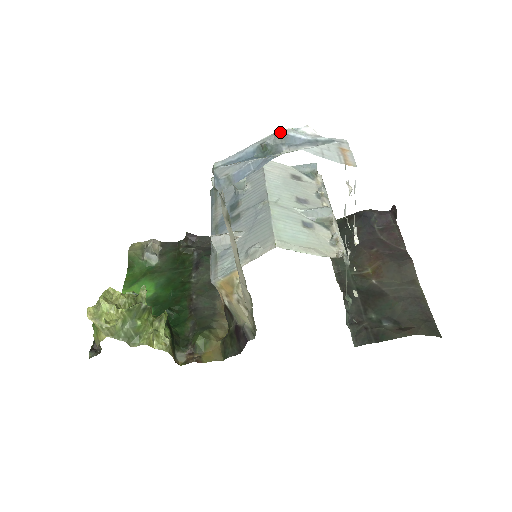
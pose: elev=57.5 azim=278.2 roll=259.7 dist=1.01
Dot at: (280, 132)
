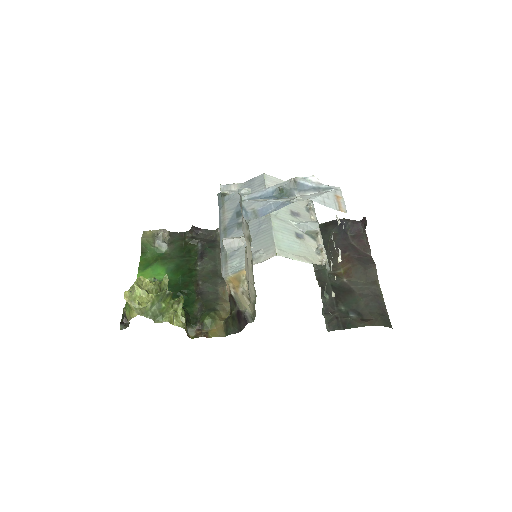
Dot at: (294, 180)
